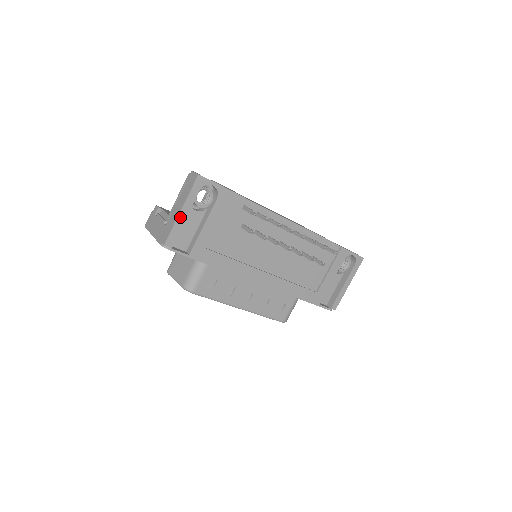
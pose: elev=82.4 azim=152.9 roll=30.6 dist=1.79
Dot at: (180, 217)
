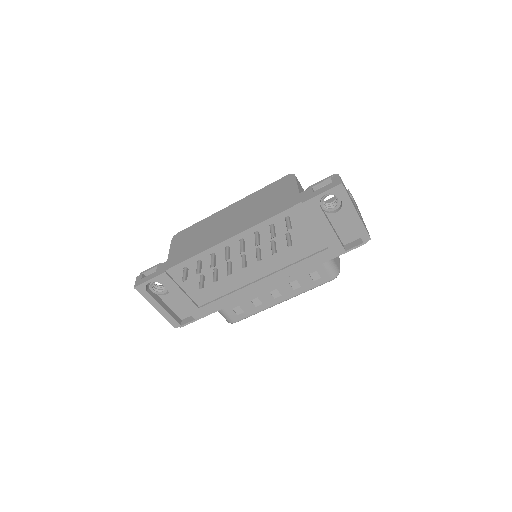
Dot at: (160, 311)
